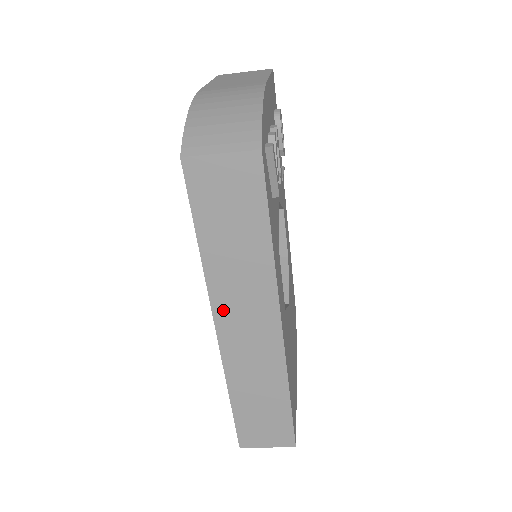
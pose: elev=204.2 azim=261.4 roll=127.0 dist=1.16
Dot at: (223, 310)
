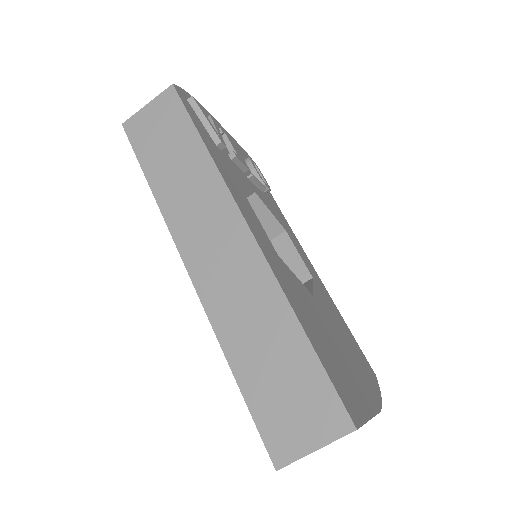
Dot at: (186, 239)
